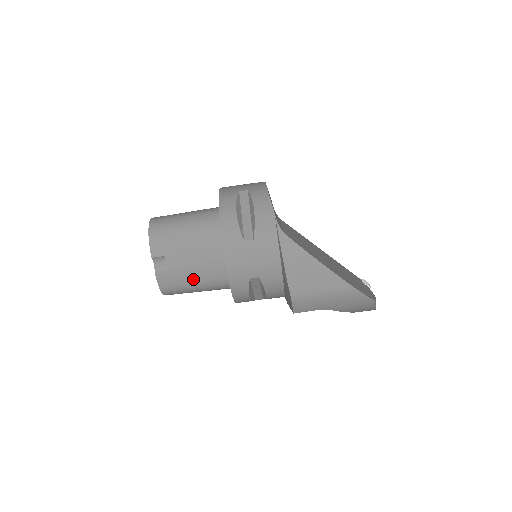
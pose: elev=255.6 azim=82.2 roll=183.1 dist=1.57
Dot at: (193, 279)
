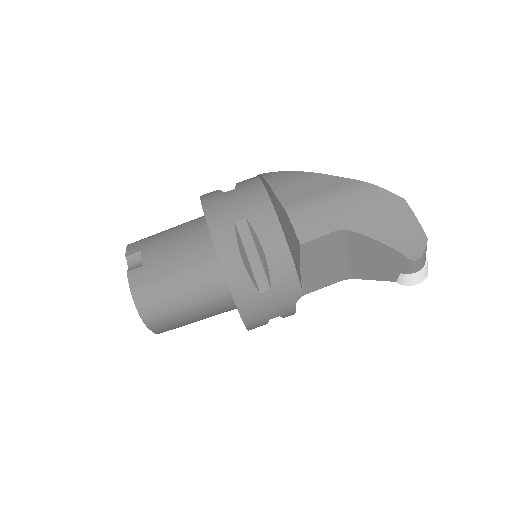
Dot at: (172, 267)
